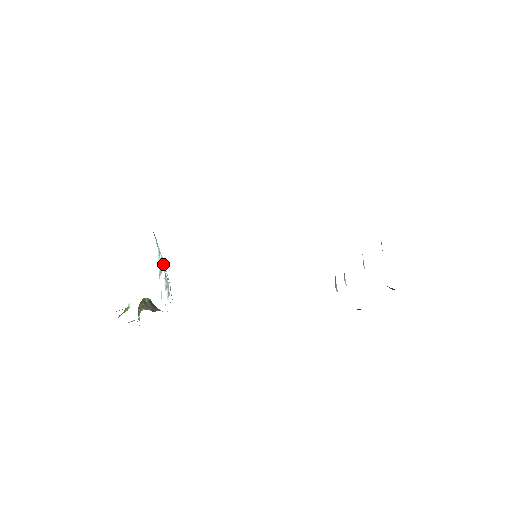
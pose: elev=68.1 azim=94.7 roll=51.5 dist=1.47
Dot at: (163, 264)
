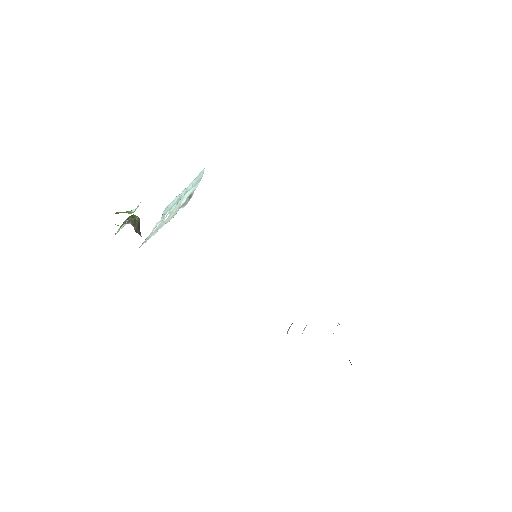
Dot at: occluded
